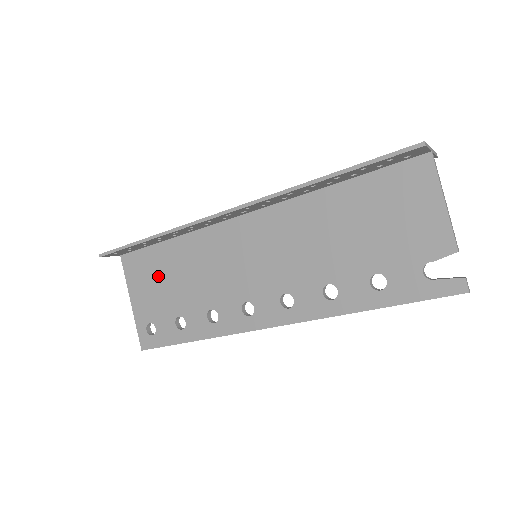
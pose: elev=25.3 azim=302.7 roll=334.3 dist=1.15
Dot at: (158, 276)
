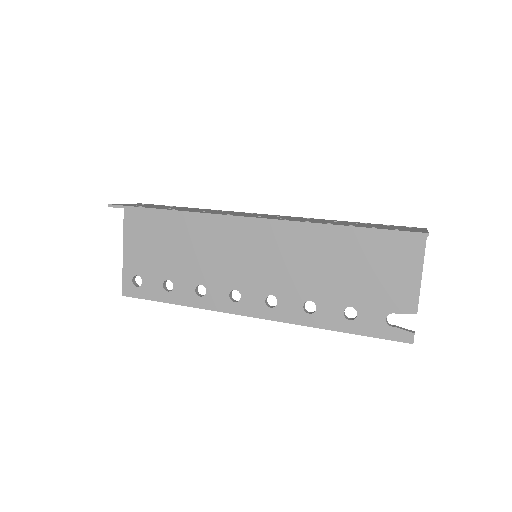
Dot at: (158, 239)
